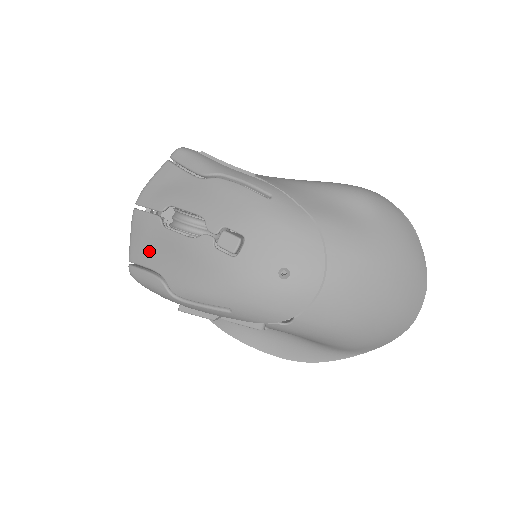
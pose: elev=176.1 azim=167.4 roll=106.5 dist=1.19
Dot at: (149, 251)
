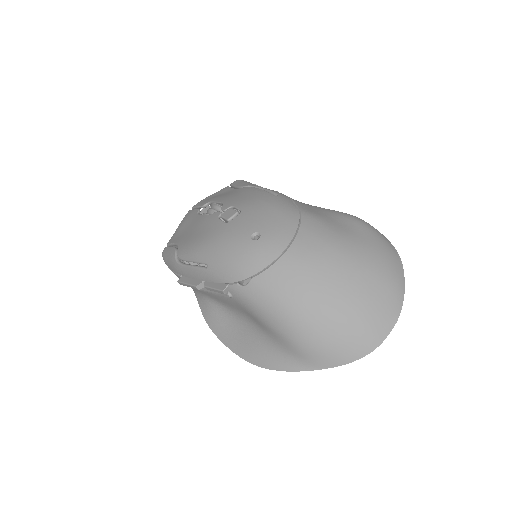
Dot at: (181, 233)
